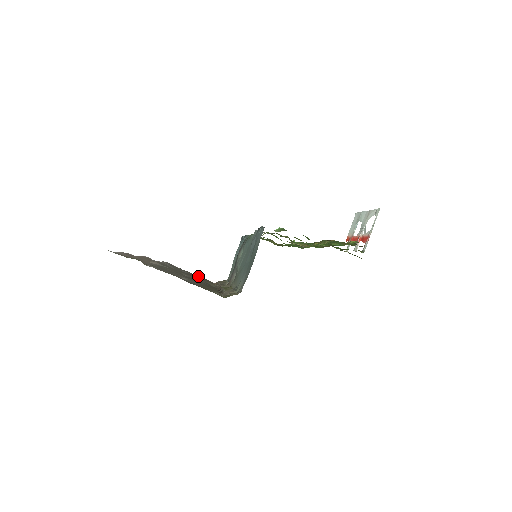
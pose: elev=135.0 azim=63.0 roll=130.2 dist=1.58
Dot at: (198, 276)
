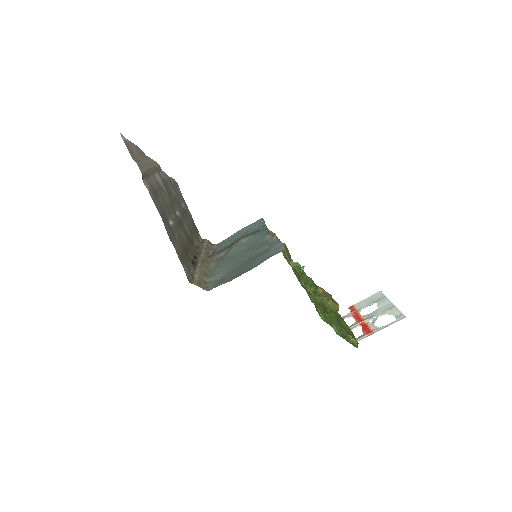
Dot at: (192, 218)
